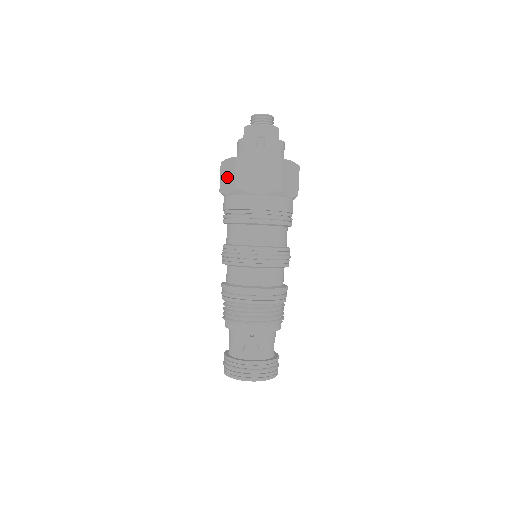
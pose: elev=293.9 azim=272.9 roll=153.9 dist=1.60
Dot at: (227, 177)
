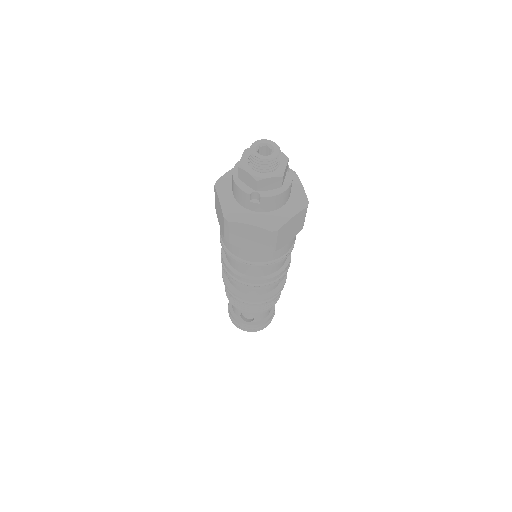
Dot at: (219, 214)
